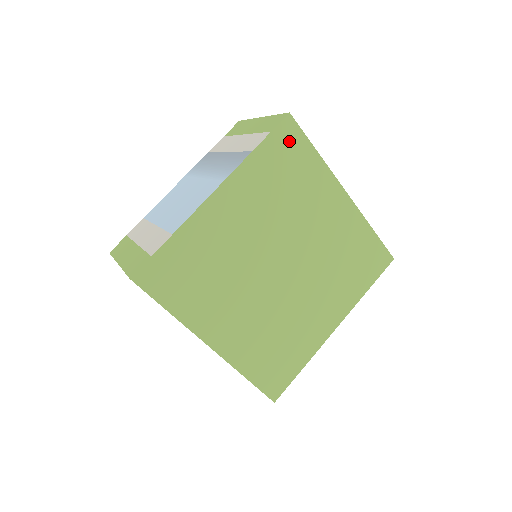
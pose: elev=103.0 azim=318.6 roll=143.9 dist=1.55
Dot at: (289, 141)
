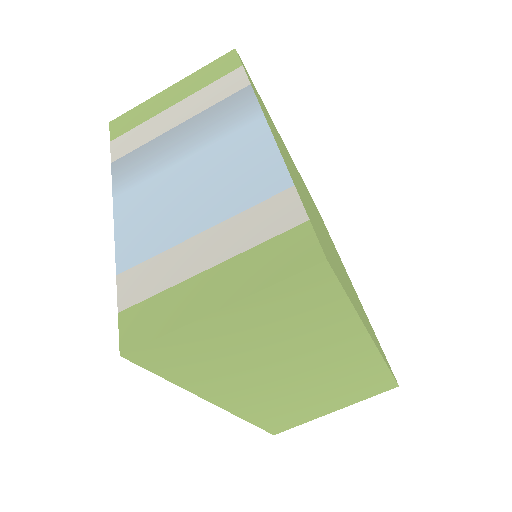
Dot at: (251, 81)
